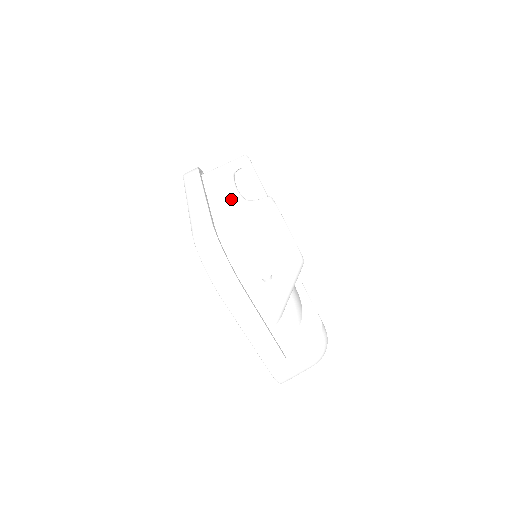
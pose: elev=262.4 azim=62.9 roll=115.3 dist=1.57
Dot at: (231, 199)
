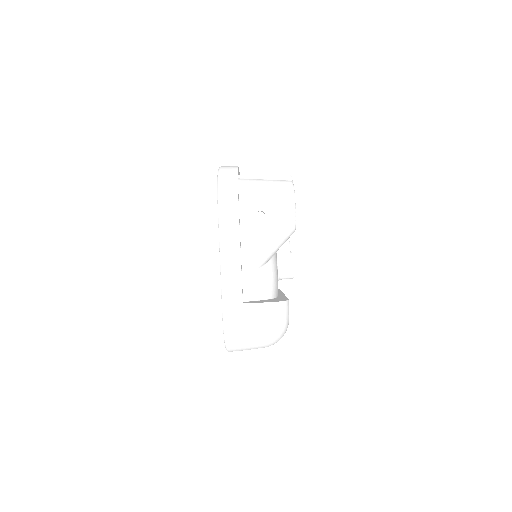
Dot at: occluded
